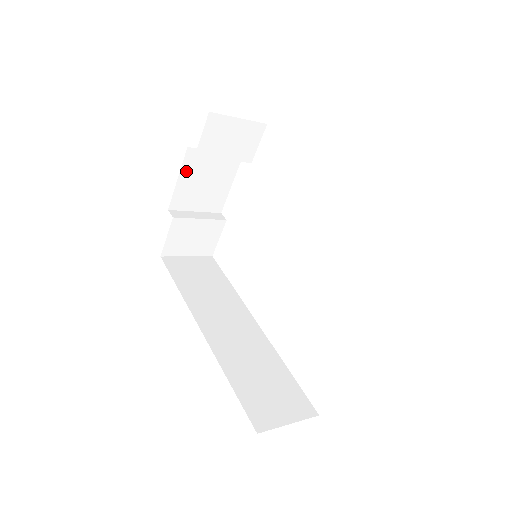
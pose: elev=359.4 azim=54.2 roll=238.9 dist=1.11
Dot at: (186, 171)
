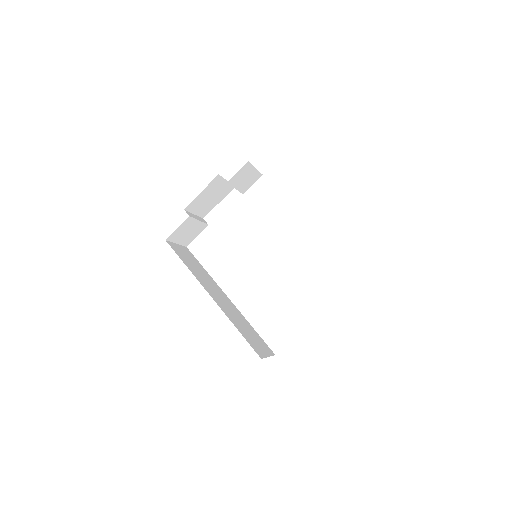
Dot at: (208, 188)
